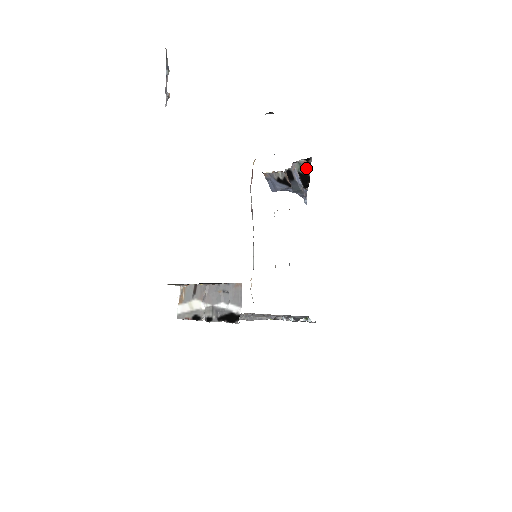
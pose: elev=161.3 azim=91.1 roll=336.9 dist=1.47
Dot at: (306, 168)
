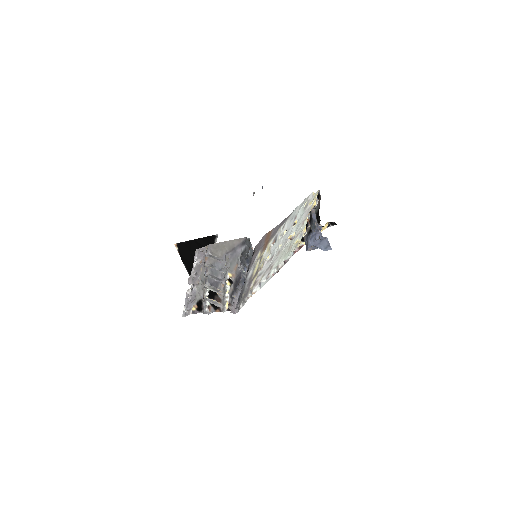
Dot at: (319, 205)
